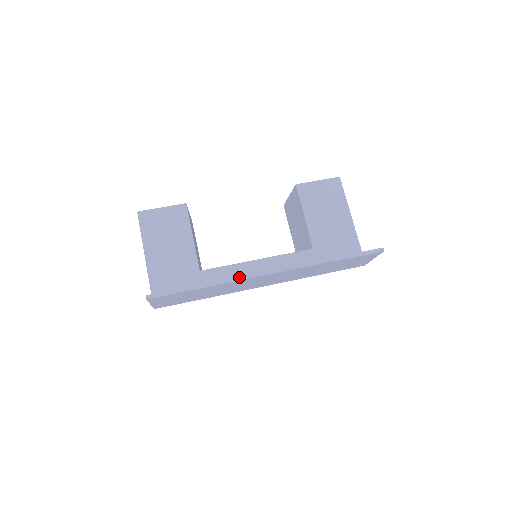
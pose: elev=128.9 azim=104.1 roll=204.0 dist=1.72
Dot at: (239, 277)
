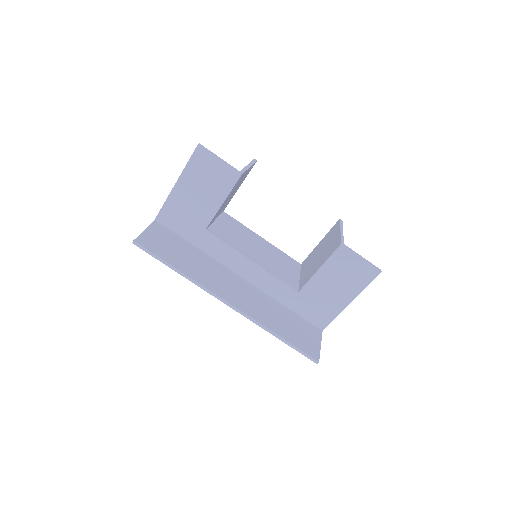
Dot at: (205, 288)
